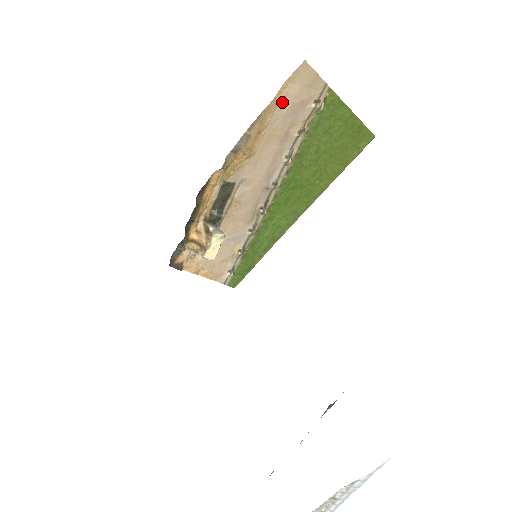
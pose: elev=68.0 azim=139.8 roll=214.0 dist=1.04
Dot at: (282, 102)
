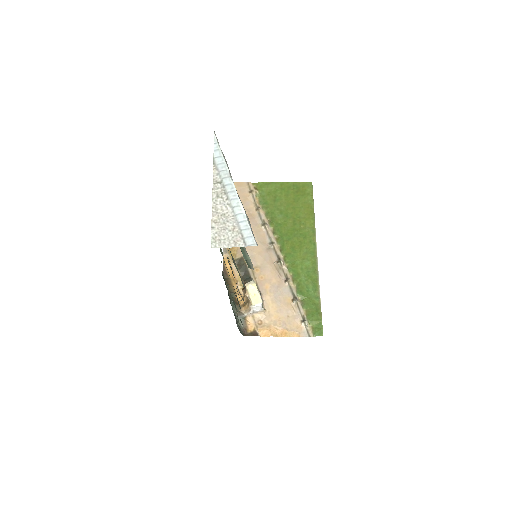
Dot at: occluded
